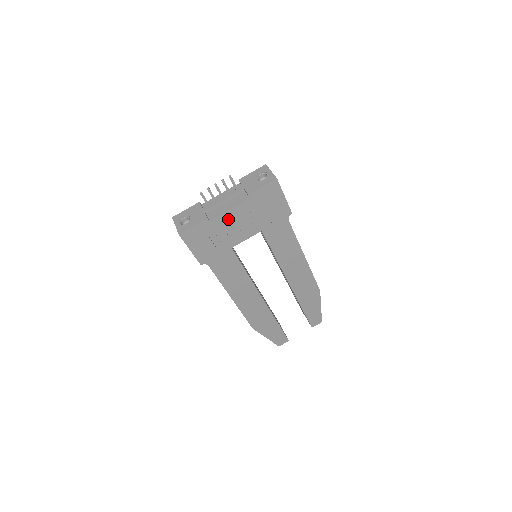
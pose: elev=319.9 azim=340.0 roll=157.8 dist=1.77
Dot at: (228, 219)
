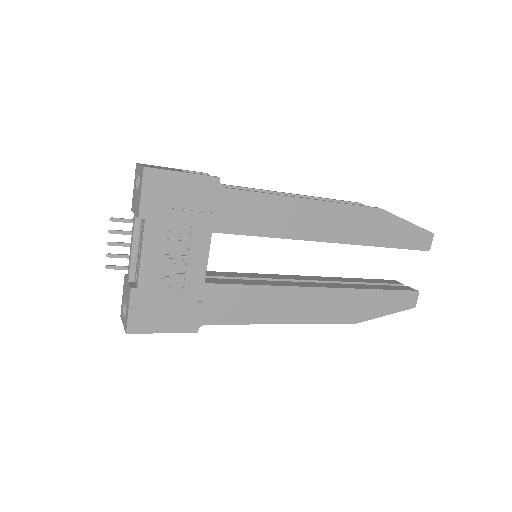
Dot at: (155, 264)
